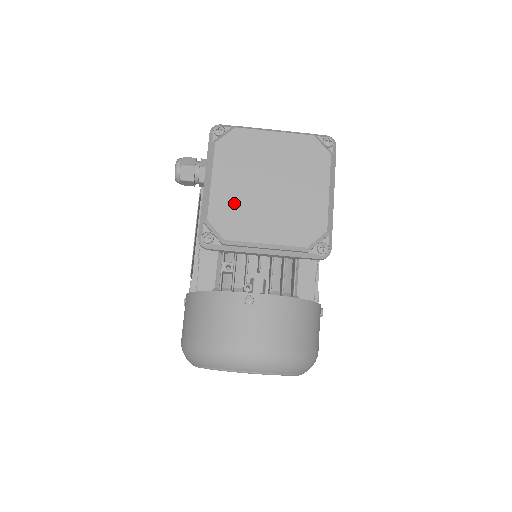
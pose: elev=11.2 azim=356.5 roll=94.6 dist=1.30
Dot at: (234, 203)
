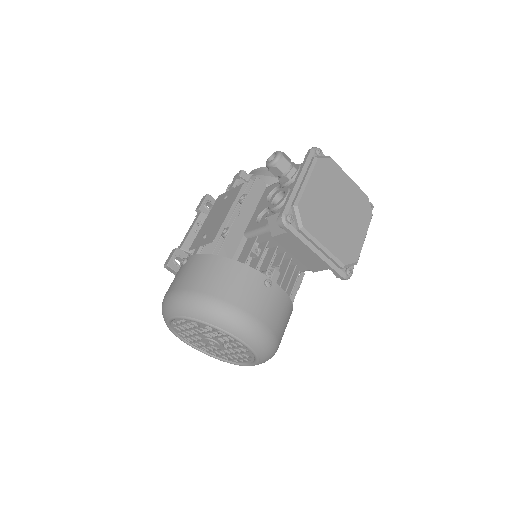
Dot at: (316, 206)
